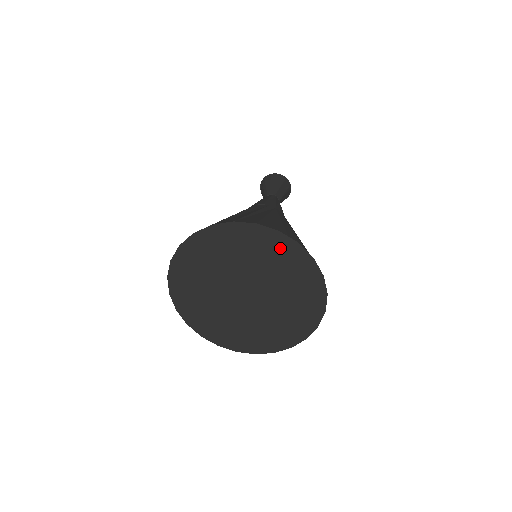
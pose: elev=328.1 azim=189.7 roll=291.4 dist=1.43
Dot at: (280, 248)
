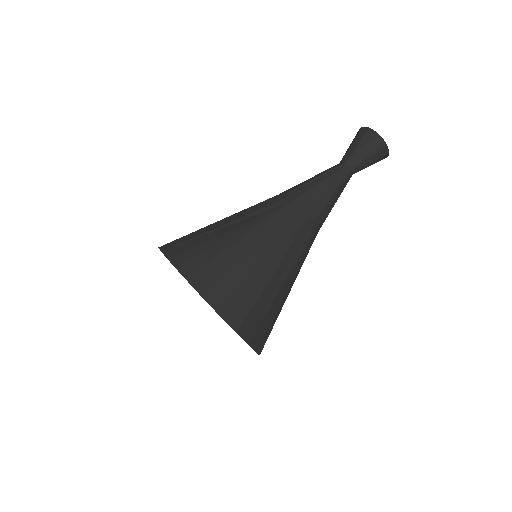
Dot at: occluded
